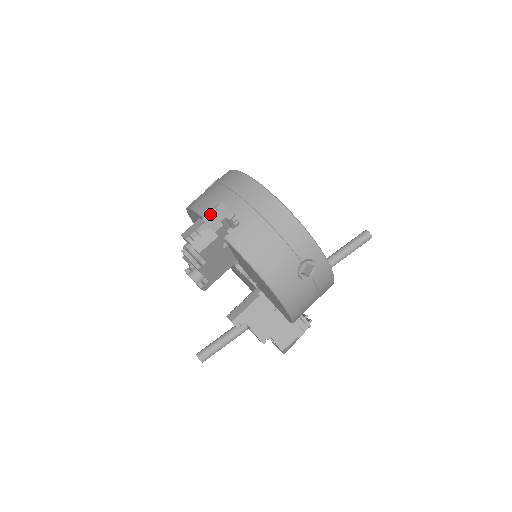
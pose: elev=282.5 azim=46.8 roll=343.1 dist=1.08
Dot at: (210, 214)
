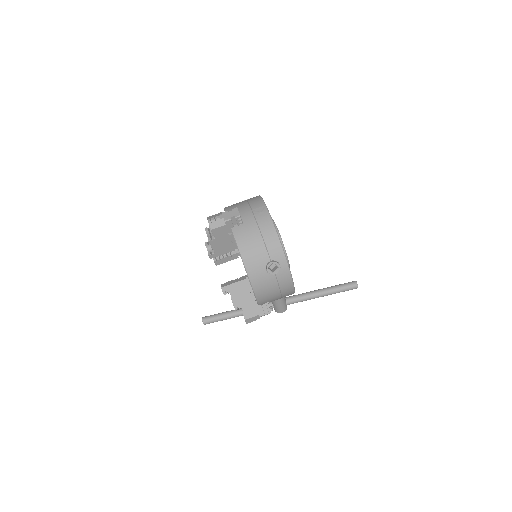
Dot at: occluded
